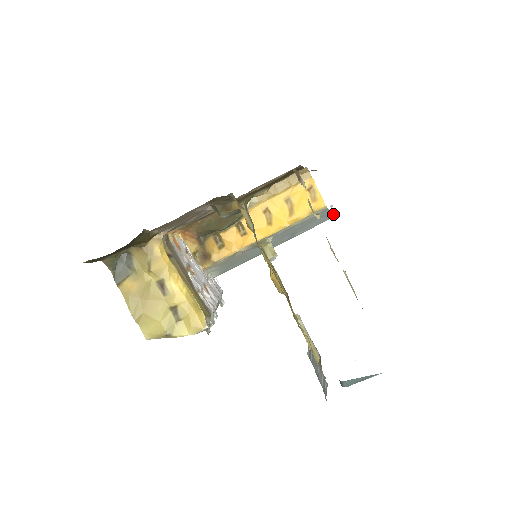
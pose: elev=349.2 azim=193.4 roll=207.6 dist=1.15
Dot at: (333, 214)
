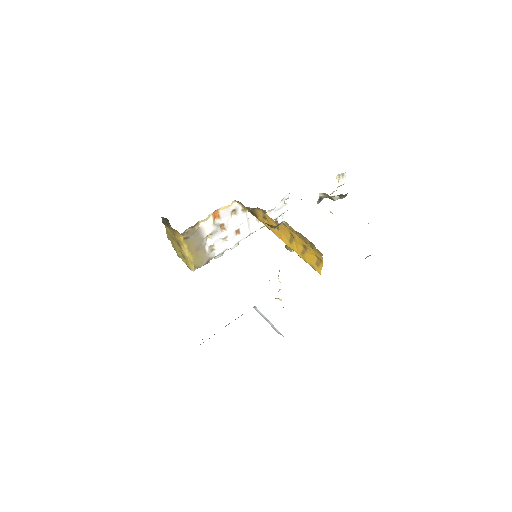
Dot at: occluded
